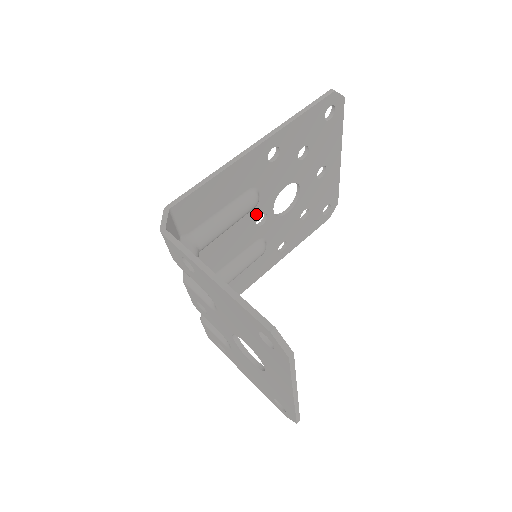
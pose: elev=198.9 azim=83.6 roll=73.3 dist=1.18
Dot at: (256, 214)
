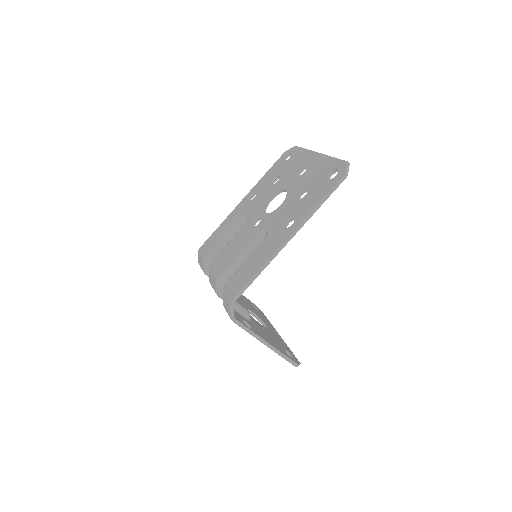
Dot at: occluded
